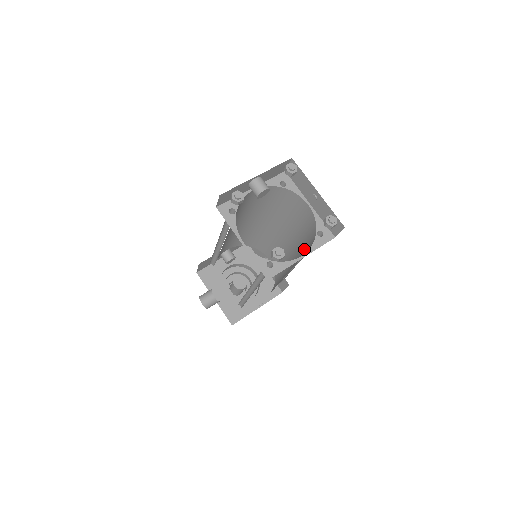
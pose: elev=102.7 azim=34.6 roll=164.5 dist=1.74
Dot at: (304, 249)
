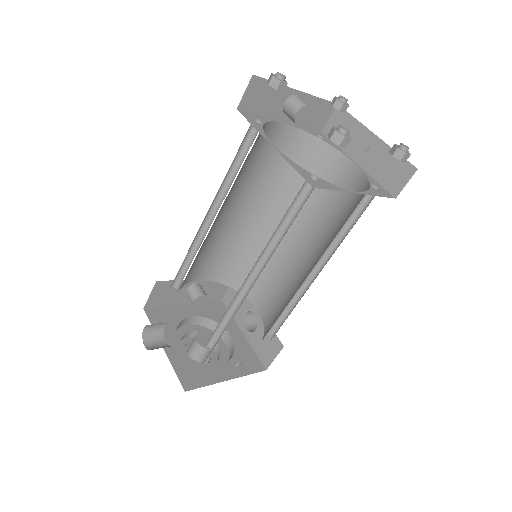
Dot at: (342, 225)
